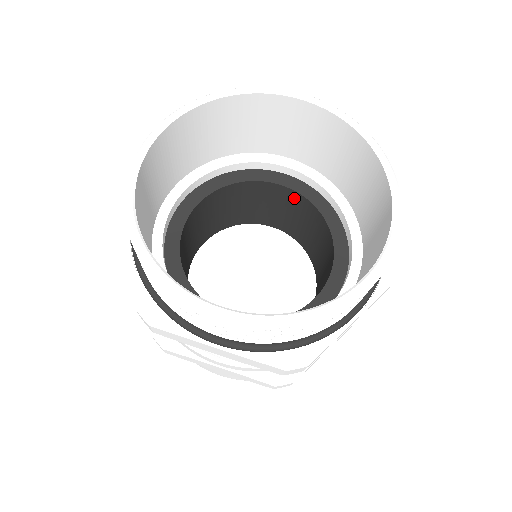
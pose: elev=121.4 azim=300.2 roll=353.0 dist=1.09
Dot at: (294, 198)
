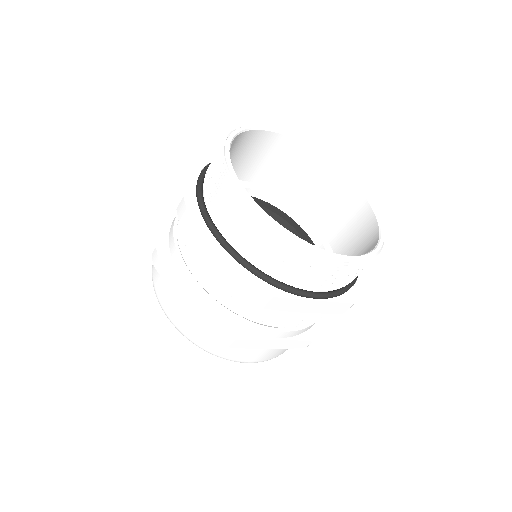
Dot at: occluded
